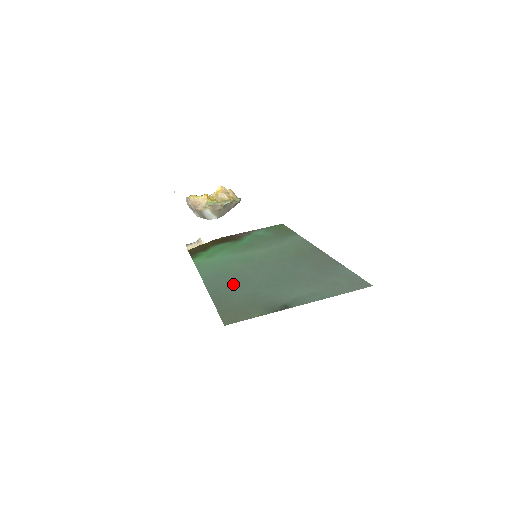
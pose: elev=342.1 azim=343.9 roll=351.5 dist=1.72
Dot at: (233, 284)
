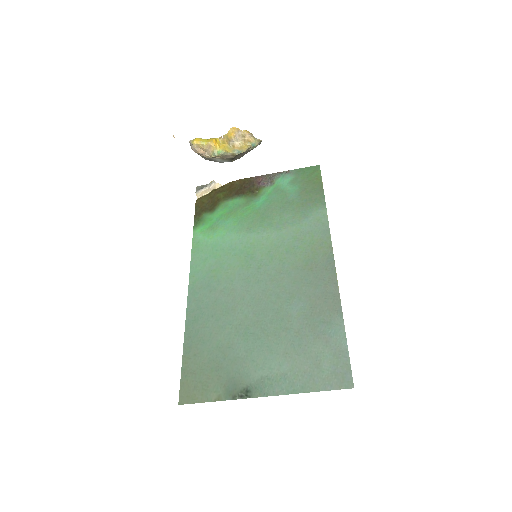
Dot at: (214, 313)
